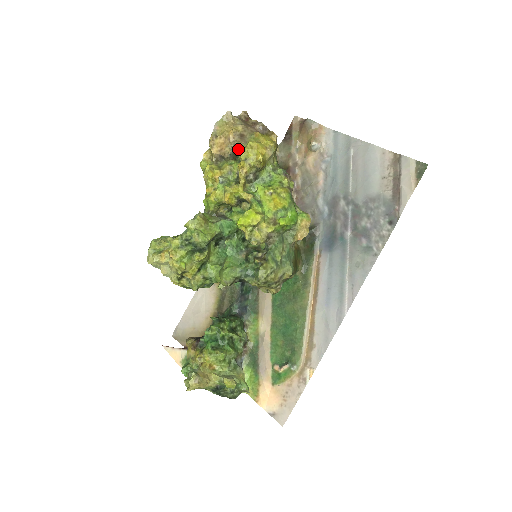
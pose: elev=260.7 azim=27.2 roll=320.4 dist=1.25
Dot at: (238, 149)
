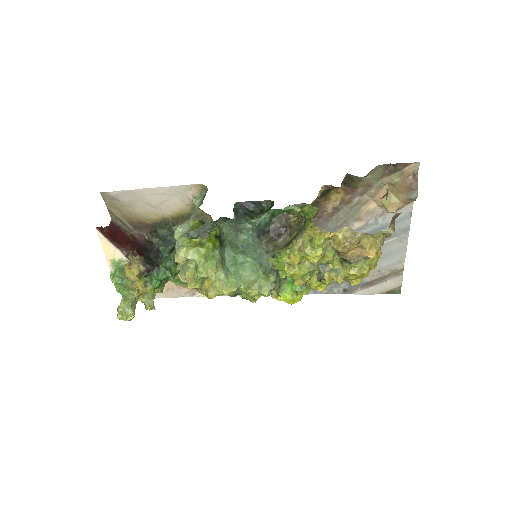
Dot at: (354, 264)
